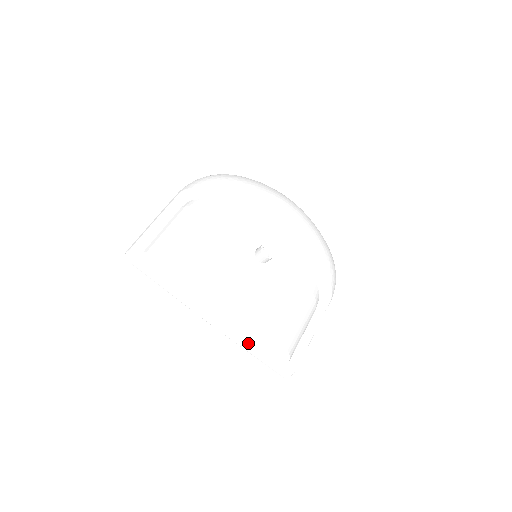
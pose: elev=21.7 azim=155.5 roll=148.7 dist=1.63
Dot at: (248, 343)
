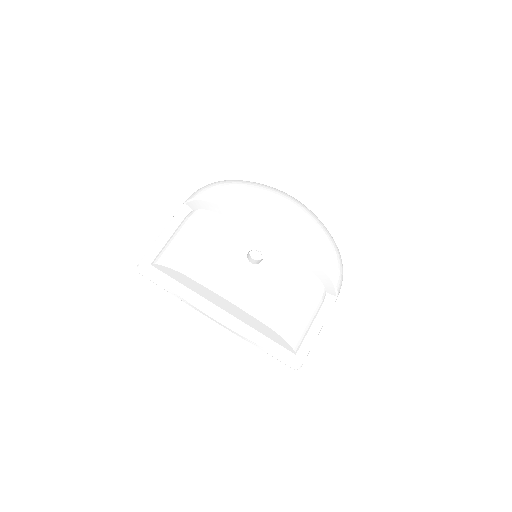
Dot at: (254, 339)
